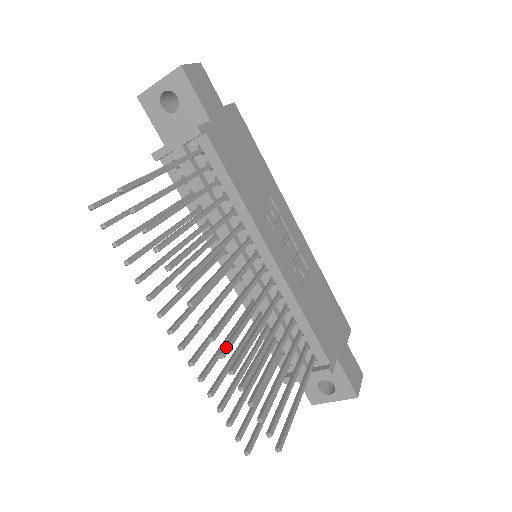
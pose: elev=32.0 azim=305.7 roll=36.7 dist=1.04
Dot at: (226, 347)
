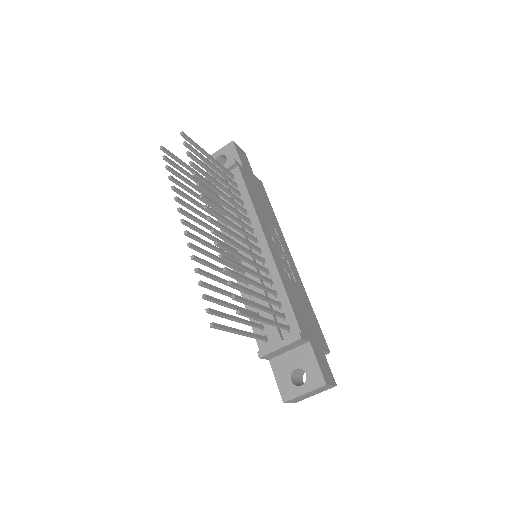
Dot at: (217, 231)
